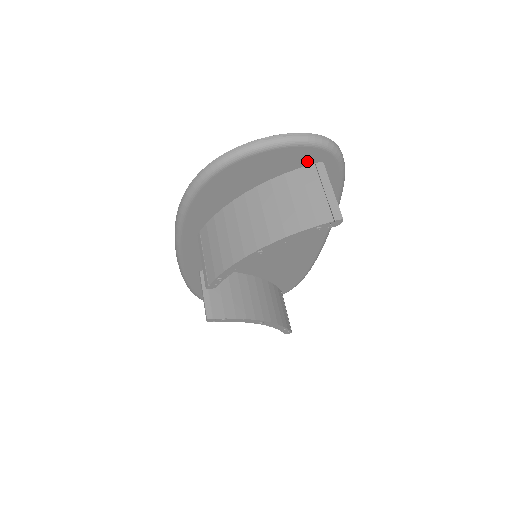
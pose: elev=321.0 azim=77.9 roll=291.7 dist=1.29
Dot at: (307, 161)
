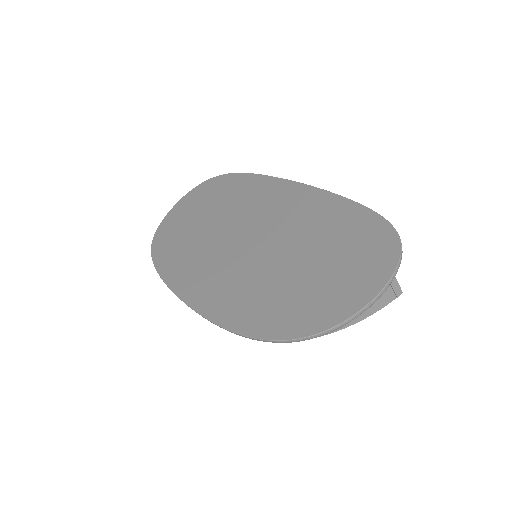
Dot at: occluded
